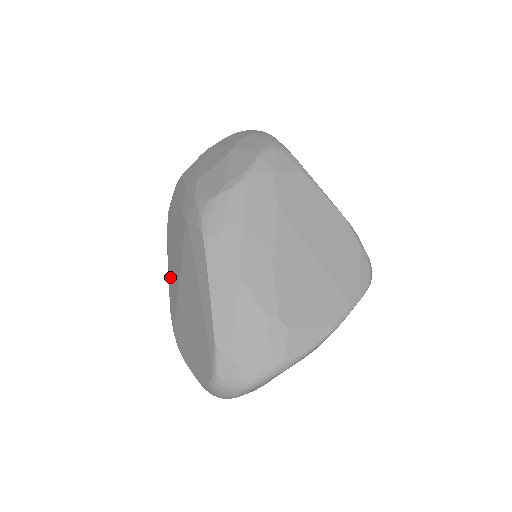
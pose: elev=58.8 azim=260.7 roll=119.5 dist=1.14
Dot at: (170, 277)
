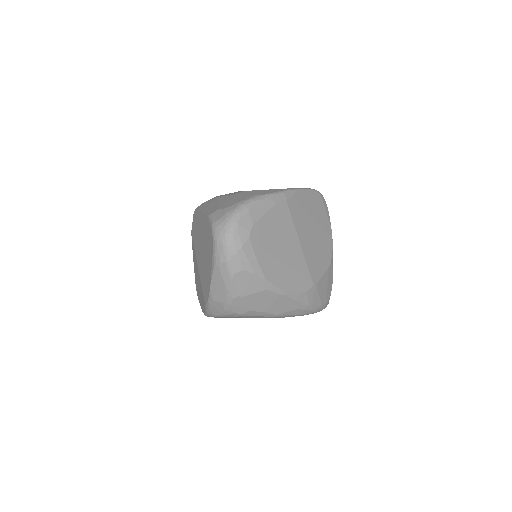
Dot at: (200, 299)
